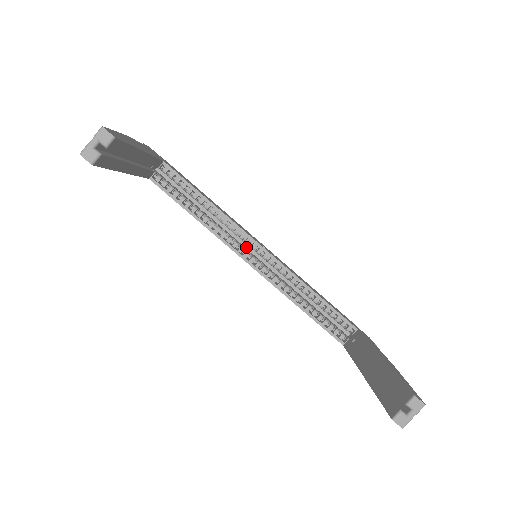
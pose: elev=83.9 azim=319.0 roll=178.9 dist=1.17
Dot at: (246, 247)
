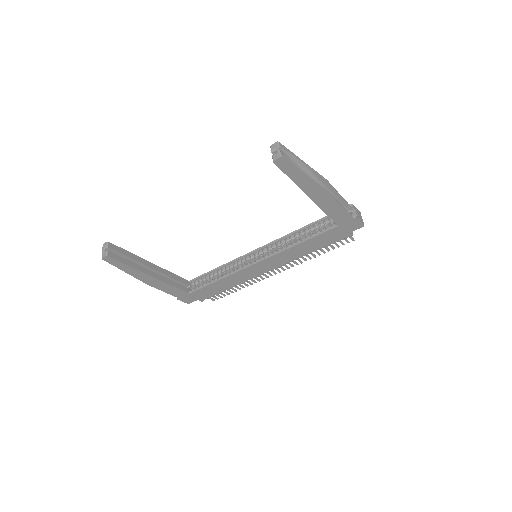
Dot at: occluded
